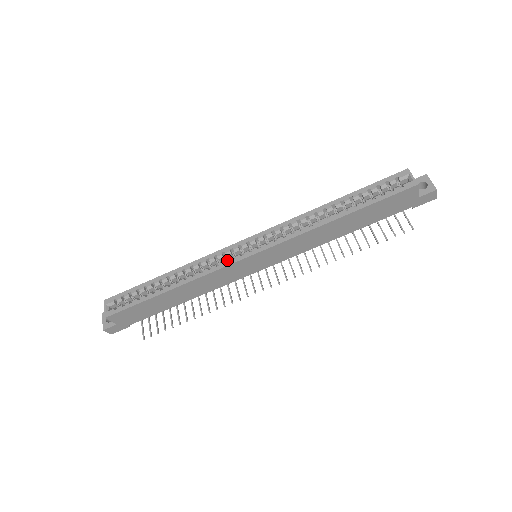
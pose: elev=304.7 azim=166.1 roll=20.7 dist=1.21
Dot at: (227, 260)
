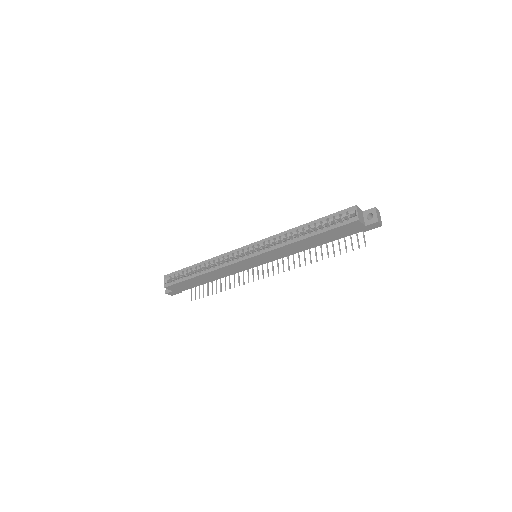
Dot at: (234, 259)
